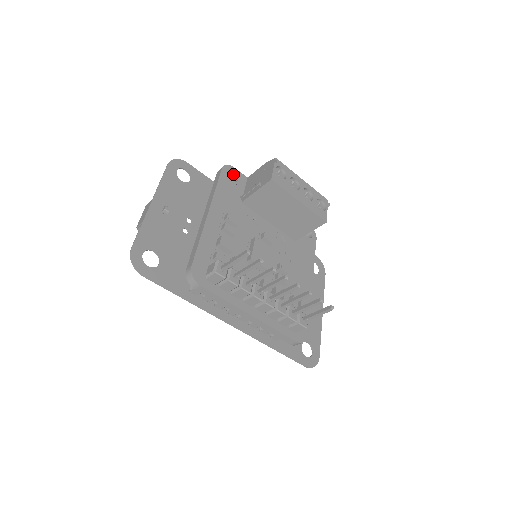
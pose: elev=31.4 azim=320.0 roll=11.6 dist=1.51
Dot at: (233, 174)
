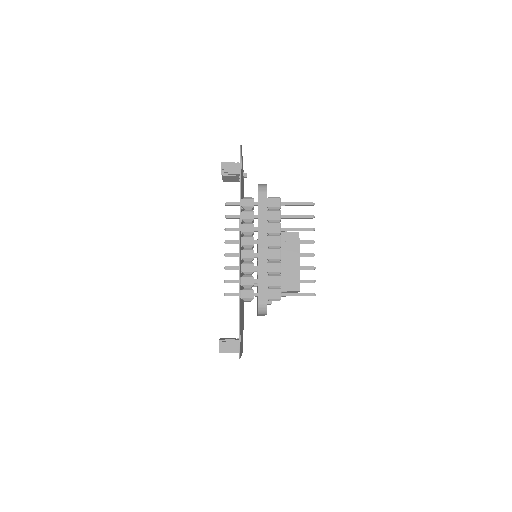
Dot at: occluded
